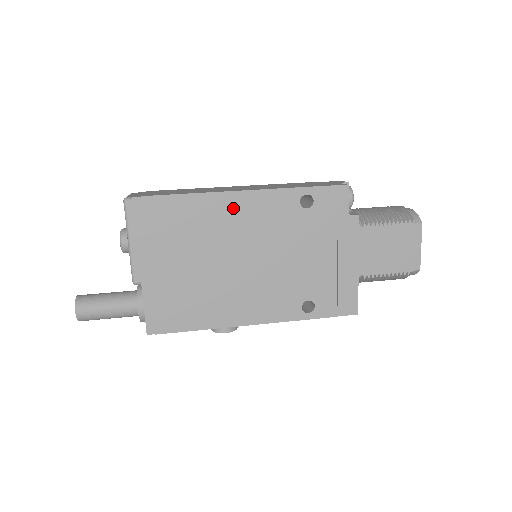
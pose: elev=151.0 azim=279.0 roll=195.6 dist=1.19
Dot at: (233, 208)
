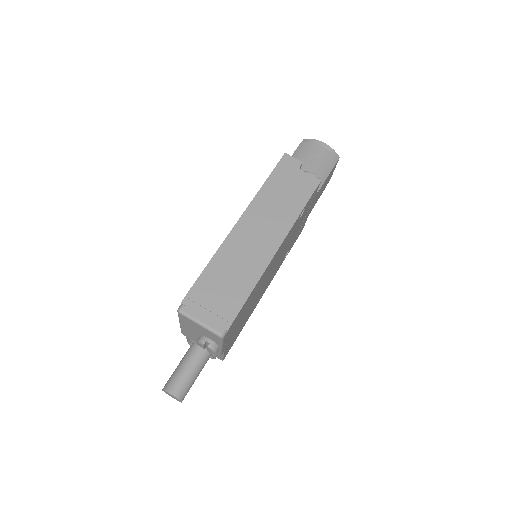
Dot at: occluded
